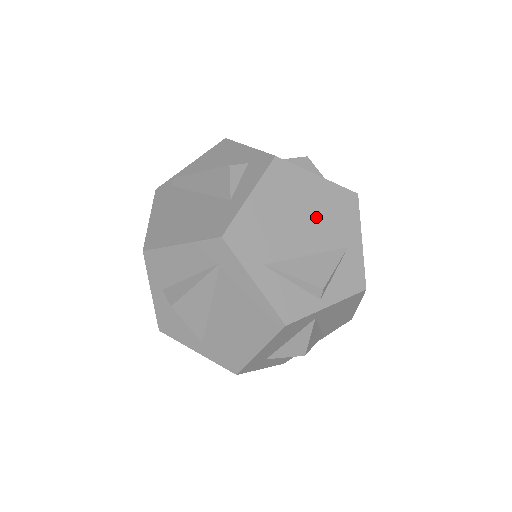
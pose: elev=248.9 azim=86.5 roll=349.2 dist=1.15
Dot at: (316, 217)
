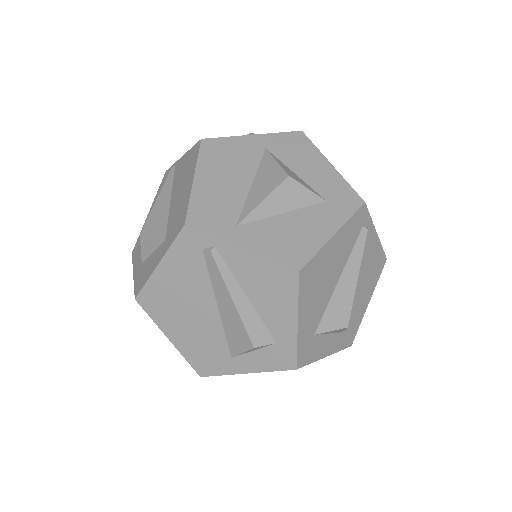
Dot at: occluded
